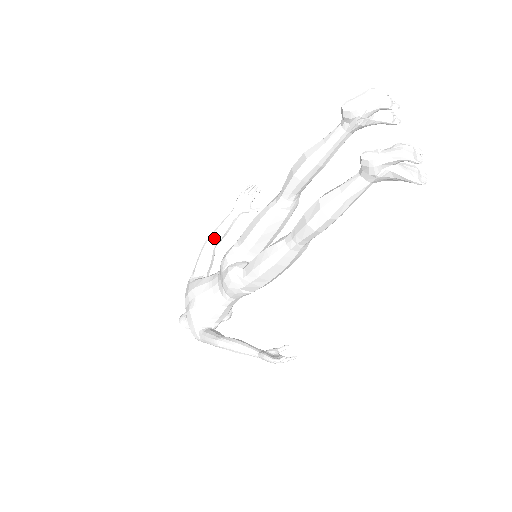
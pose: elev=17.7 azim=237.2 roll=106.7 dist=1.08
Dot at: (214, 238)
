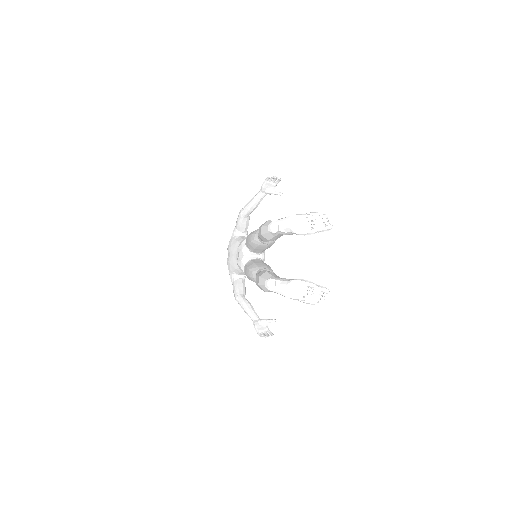
Dot at: (245, 211)
